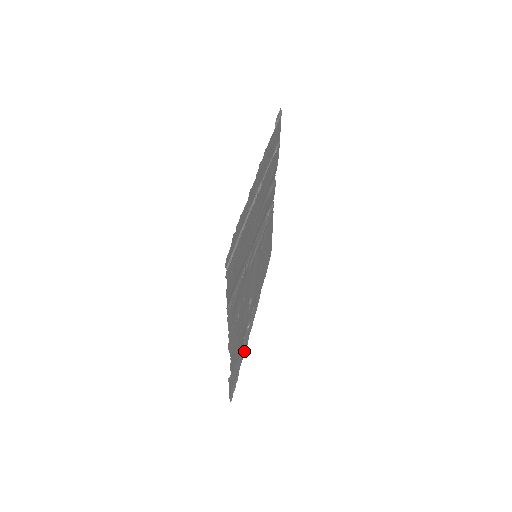
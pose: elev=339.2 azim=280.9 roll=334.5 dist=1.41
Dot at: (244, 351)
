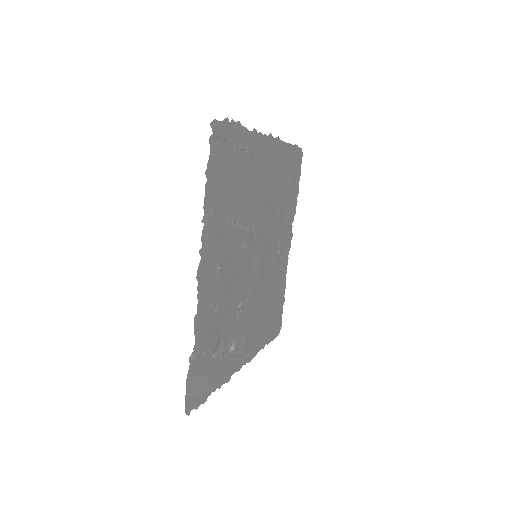
Dot at: (222, 380)
